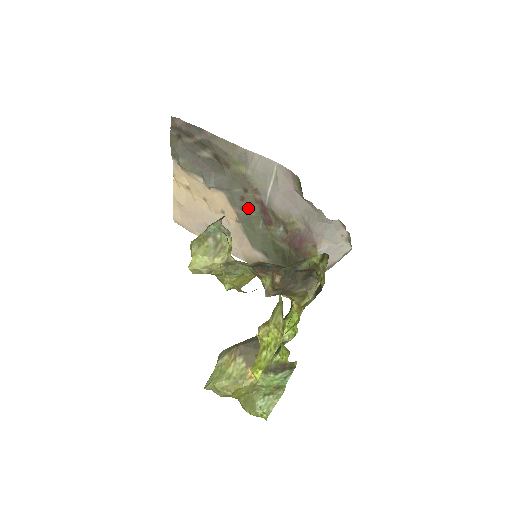
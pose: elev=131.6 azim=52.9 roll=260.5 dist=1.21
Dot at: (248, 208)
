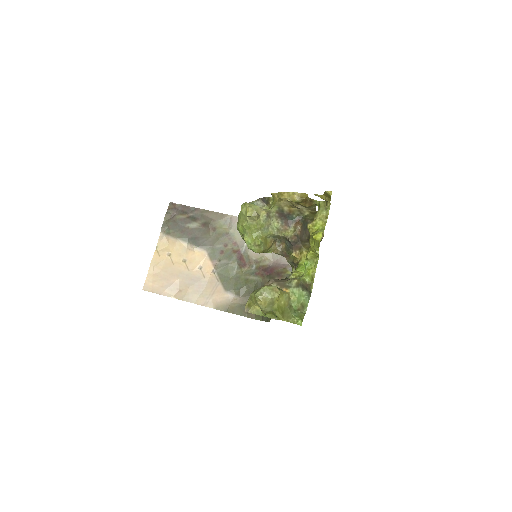
Dot at: (226, 258)
